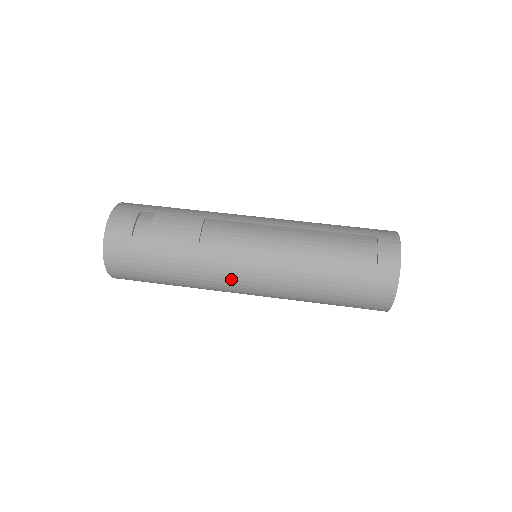
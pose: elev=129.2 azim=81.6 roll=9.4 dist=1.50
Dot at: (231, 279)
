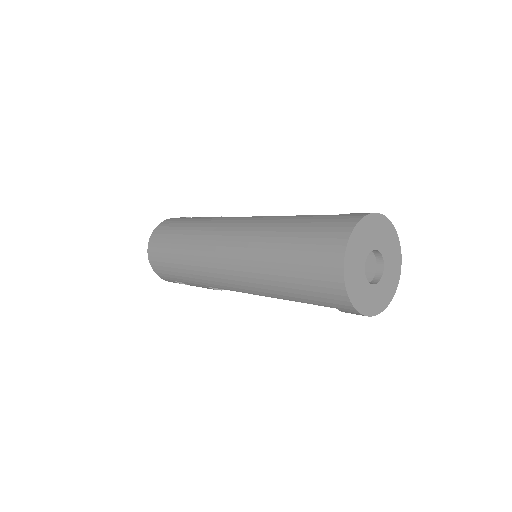
Dot at: (217, 235)
